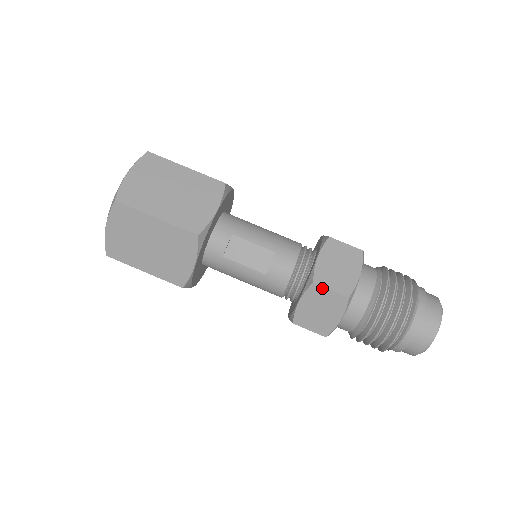
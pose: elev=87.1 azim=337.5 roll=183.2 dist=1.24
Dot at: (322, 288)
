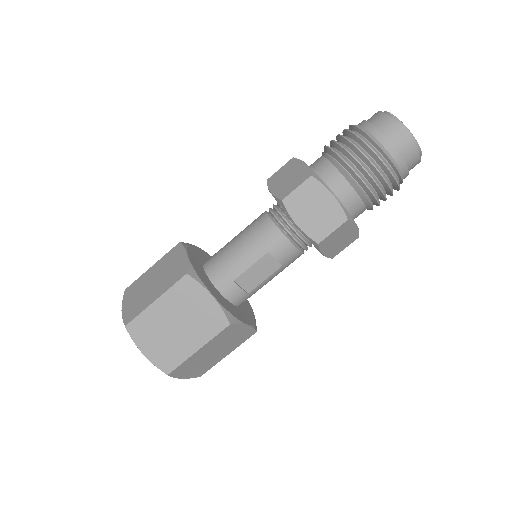
Dot at: (327, 238)
